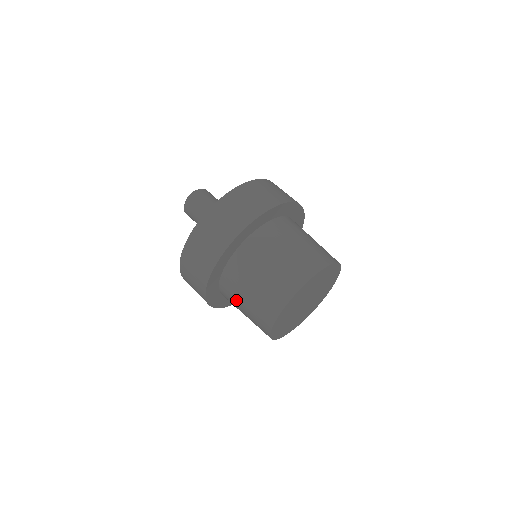
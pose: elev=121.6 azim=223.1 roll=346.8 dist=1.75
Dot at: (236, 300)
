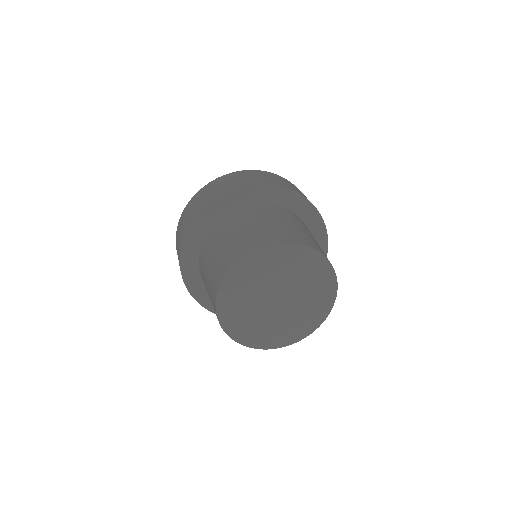
Dot at: (205, 268)
